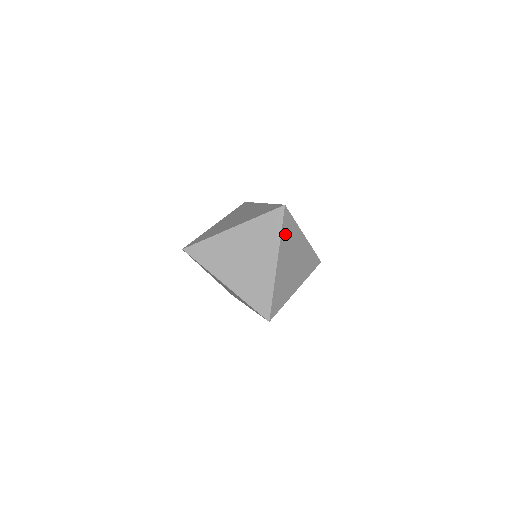
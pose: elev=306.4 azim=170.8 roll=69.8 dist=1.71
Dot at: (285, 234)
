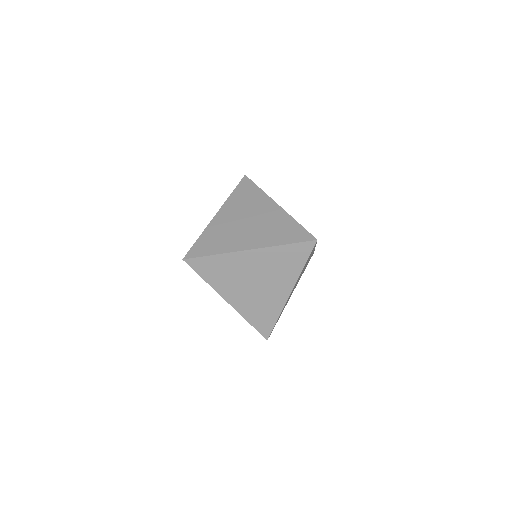
Dot at: (285, 253)
